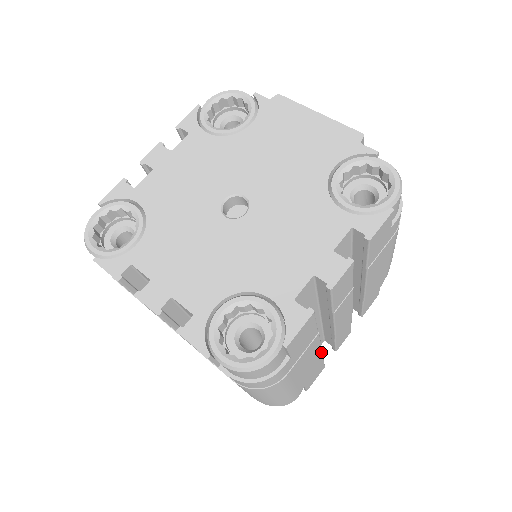
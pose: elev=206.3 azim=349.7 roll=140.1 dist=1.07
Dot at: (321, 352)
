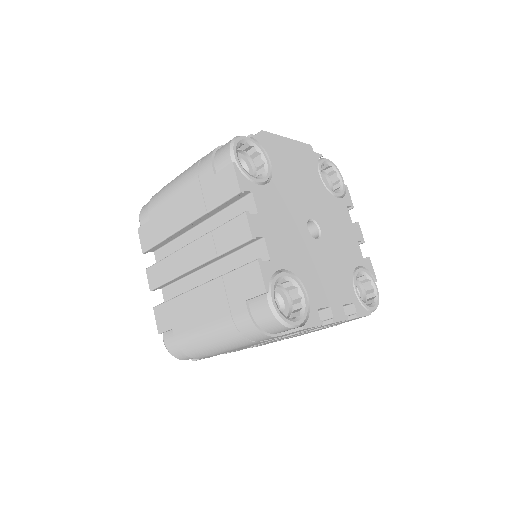
Dot at: occluded
